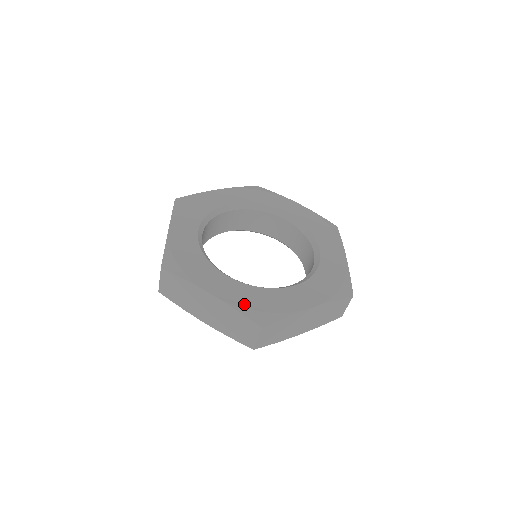
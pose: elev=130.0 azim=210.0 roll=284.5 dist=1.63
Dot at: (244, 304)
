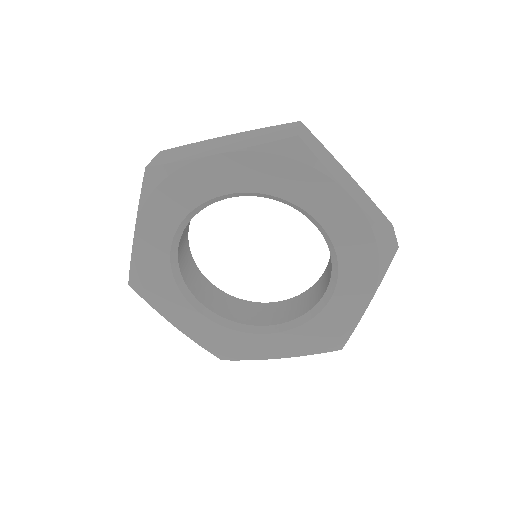
Dot at: (311, 348)
